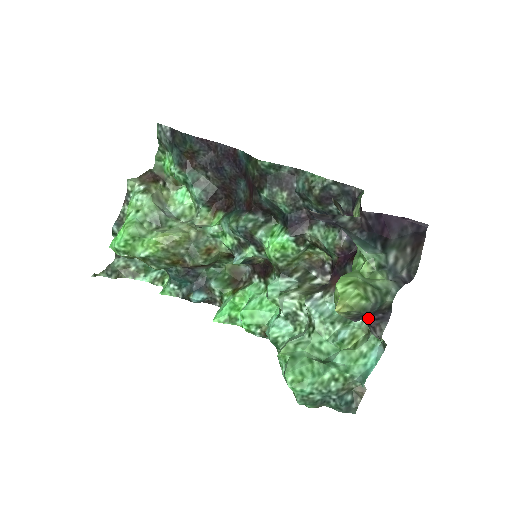
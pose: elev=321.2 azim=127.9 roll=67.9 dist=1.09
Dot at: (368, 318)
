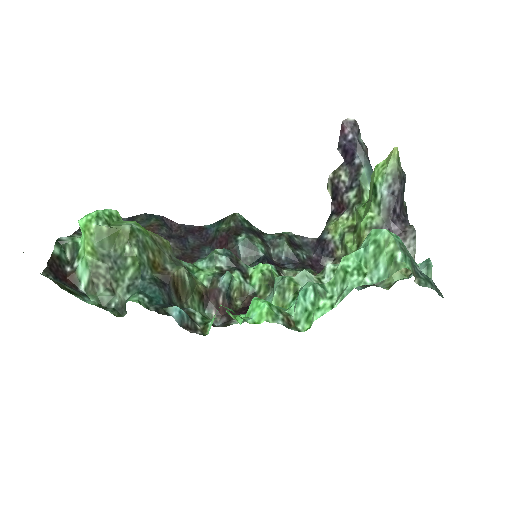
Dot at: (397, 221)
